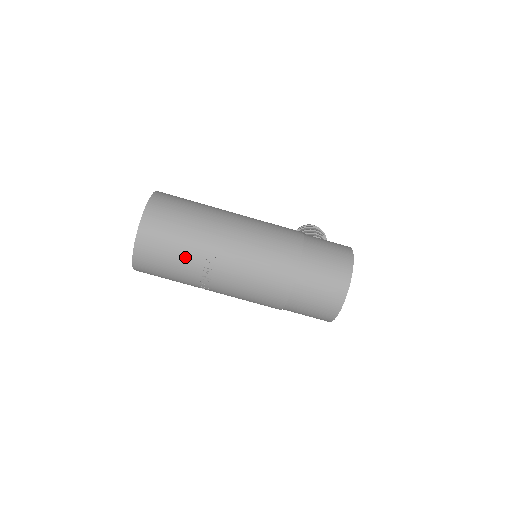
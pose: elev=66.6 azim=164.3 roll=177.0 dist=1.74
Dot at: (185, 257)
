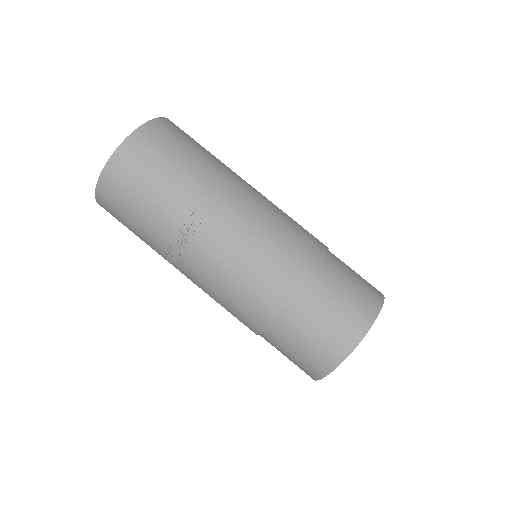
Dot at: (165, 202)
